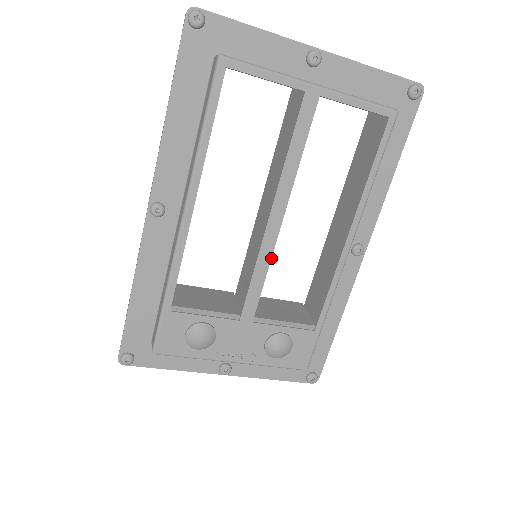
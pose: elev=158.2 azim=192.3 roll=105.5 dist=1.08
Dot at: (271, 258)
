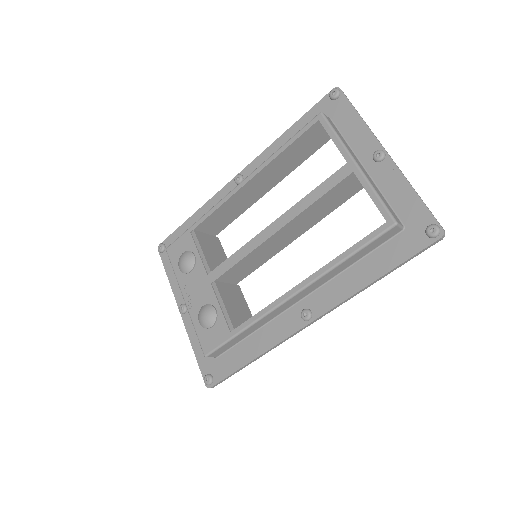
Dot at: (251, 252)
